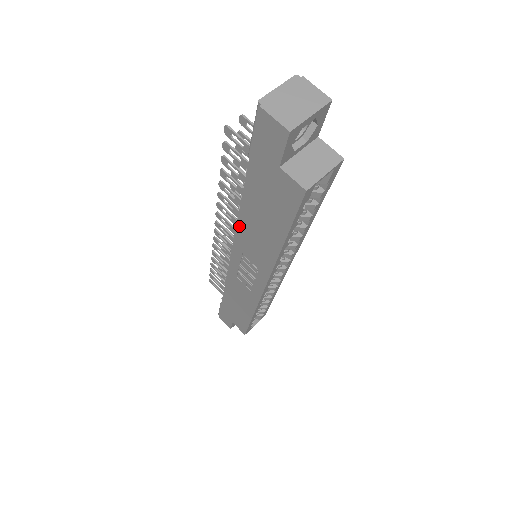
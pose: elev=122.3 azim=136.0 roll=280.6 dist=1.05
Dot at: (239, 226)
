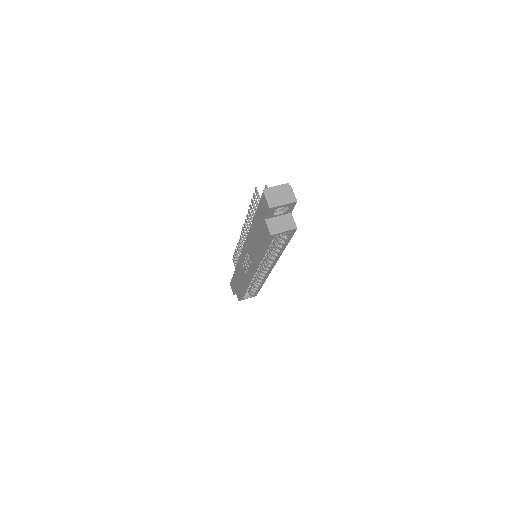
Dot at: (248, 236)
